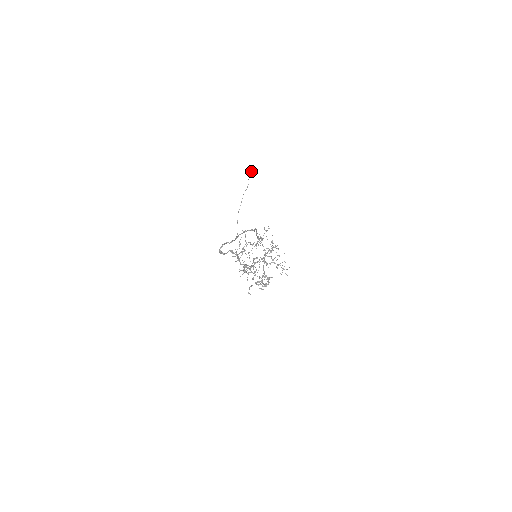
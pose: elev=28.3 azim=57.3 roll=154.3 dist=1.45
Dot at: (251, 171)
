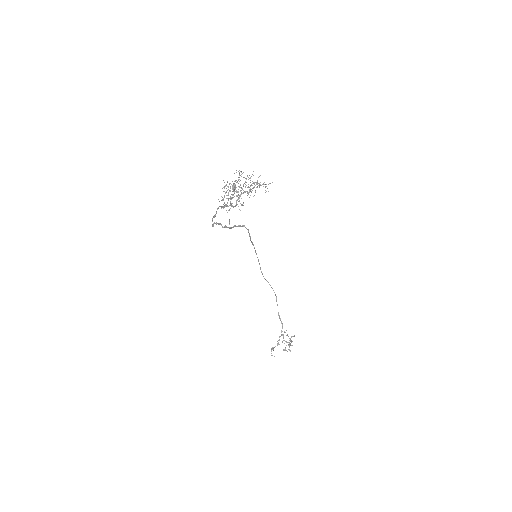
Dot at: (235, 185)
